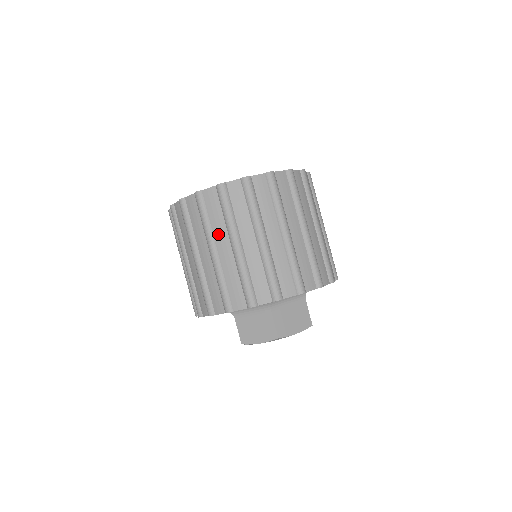
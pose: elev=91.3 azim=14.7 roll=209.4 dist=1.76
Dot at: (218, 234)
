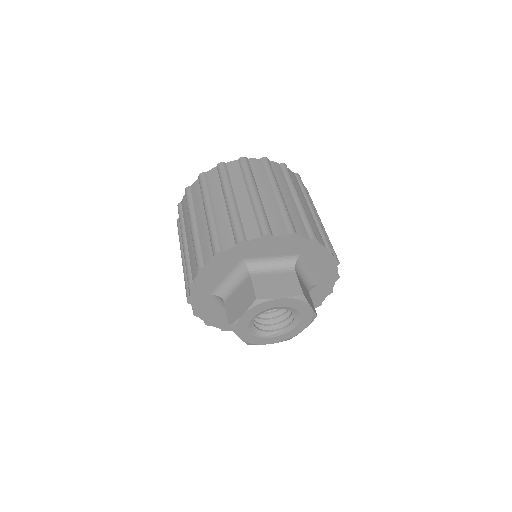
Dot at: (197, 211)
